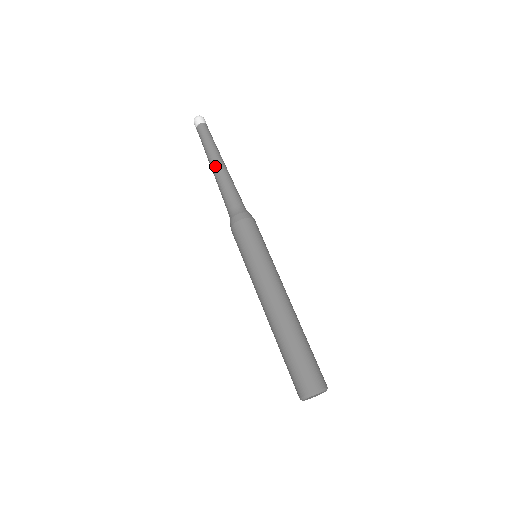
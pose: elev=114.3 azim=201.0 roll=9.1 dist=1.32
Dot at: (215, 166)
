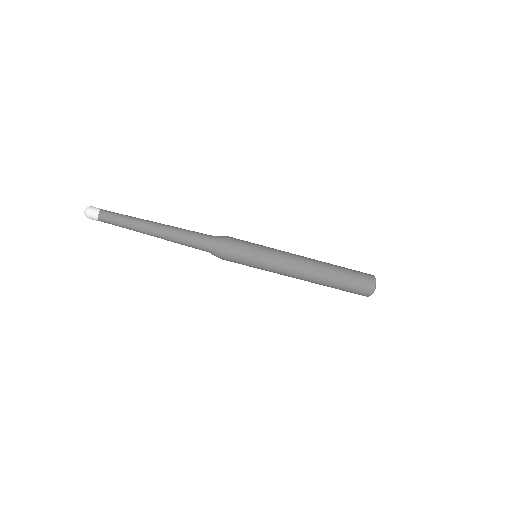
Dot at: occluded
